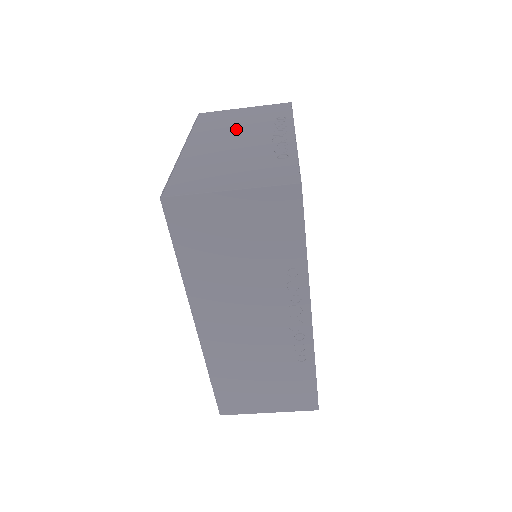
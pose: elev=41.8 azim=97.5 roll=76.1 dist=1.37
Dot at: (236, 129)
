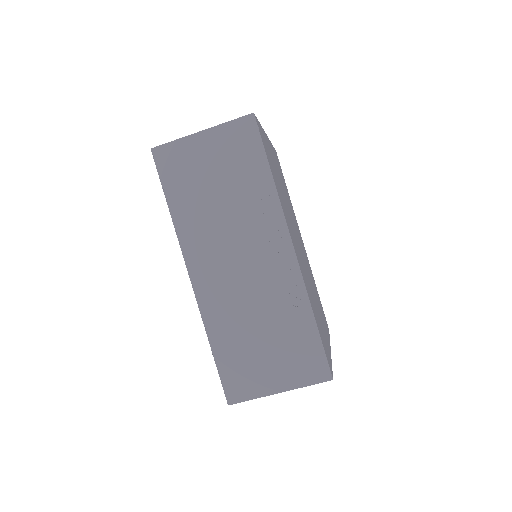
Dot at: occluded
